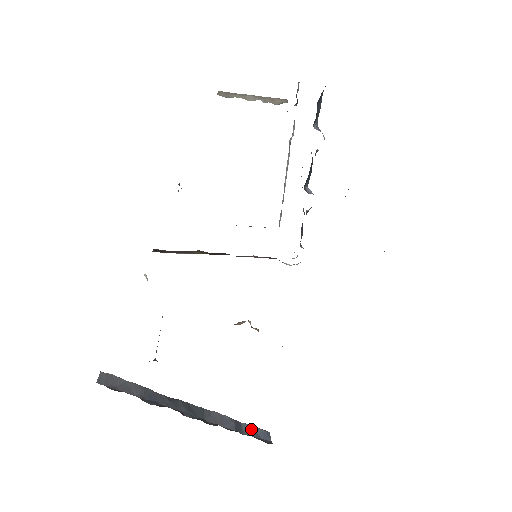
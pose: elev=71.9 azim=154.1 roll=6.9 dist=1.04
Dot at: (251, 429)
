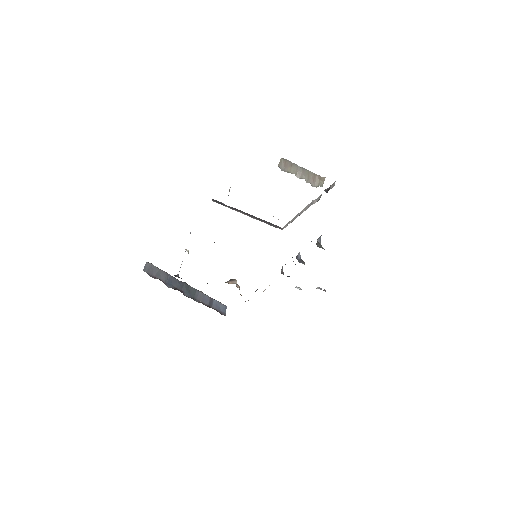
Dot at: (217, 304)
